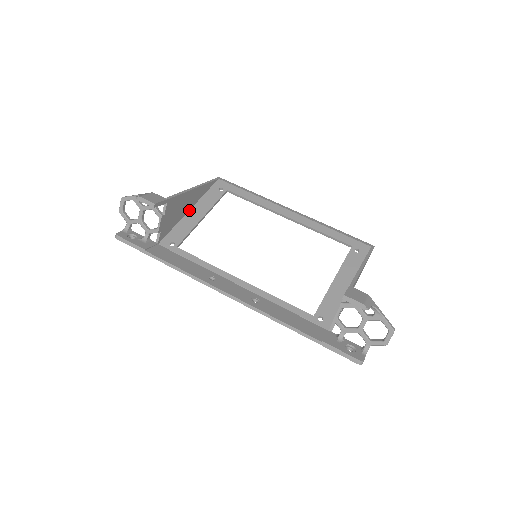
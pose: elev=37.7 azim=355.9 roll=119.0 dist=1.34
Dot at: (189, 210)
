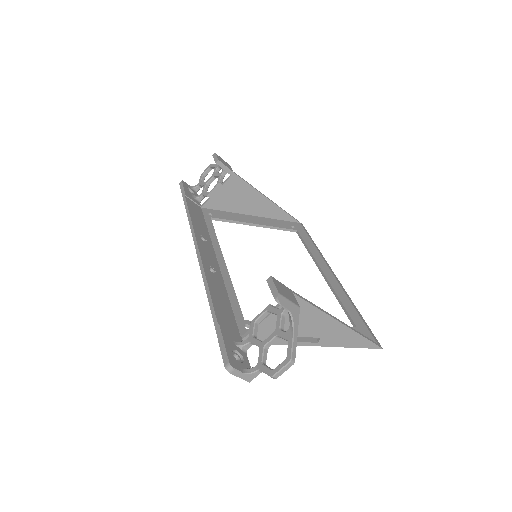
Dot at: (251, 215)
